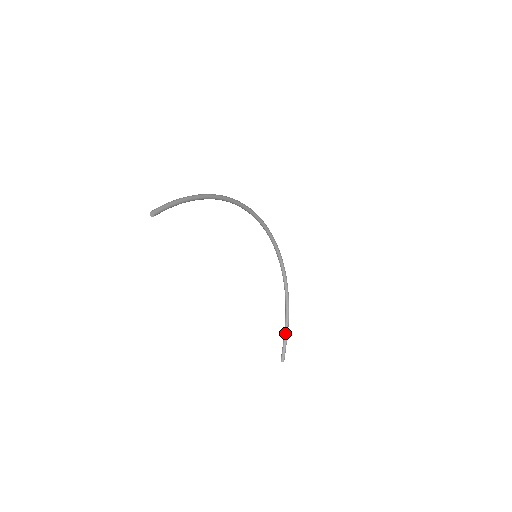
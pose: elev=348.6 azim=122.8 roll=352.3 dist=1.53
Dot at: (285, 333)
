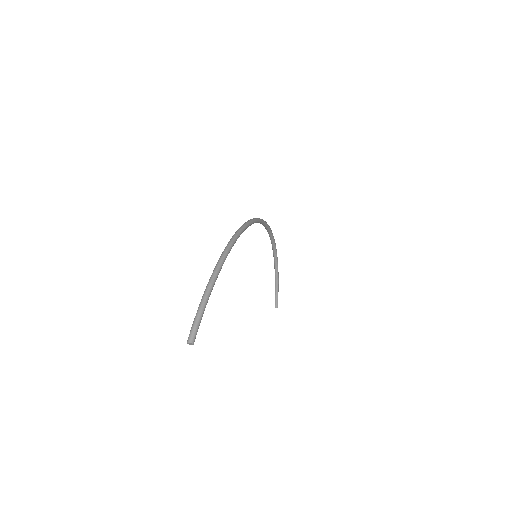
Dot at: (276, 284)
